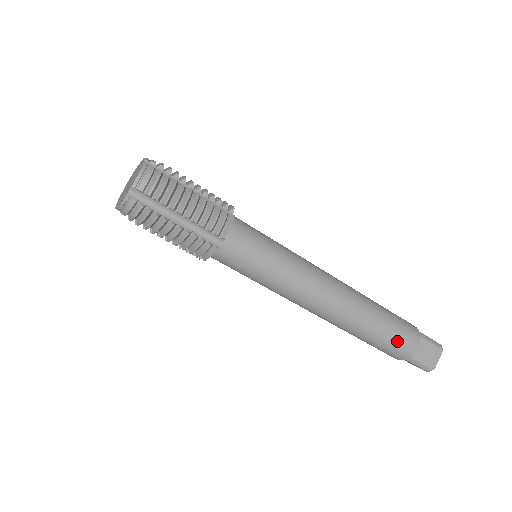
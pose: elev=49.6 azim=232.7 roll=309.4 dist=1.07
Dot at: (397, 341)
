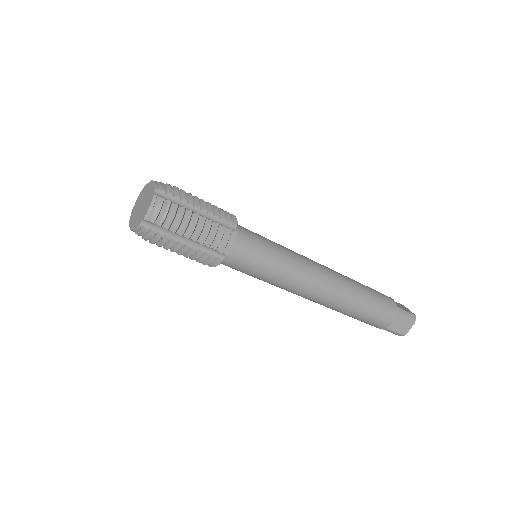
Dot at: (376, 318)
